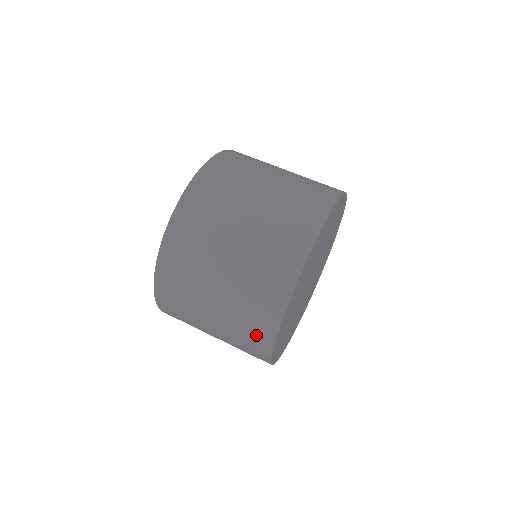
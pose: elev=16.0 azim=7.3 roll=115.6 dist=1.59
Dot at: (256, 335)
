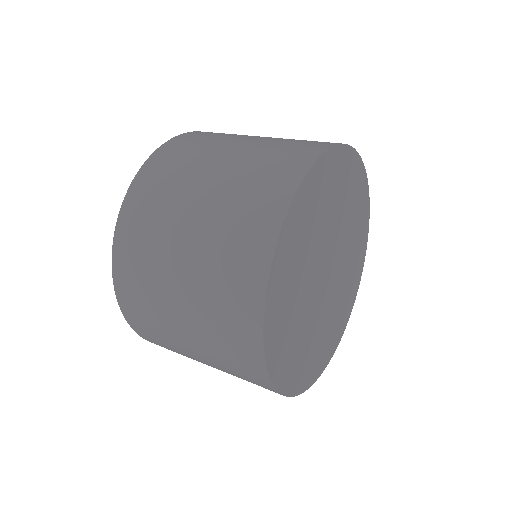
Dot at: (246, 371)
